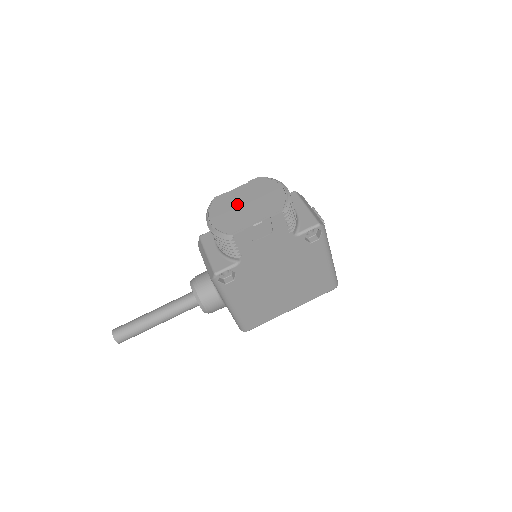
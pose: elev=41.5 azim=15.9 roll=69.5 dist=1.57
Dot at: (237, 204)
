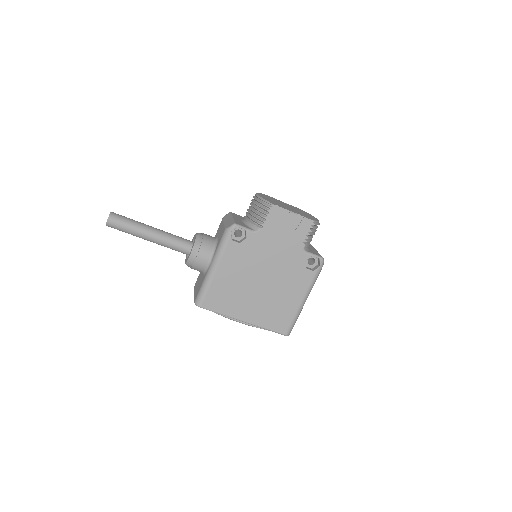
Dot at: (281, 203)
